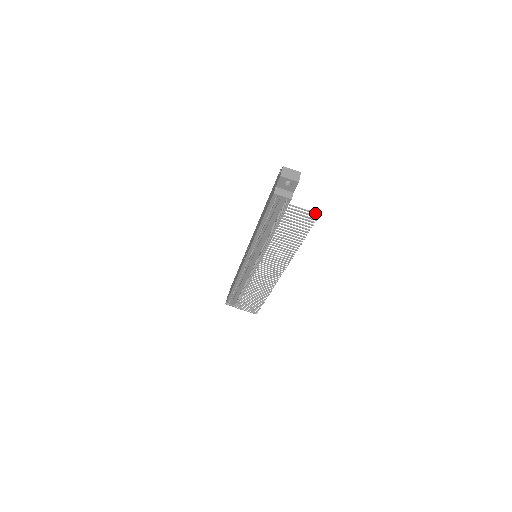
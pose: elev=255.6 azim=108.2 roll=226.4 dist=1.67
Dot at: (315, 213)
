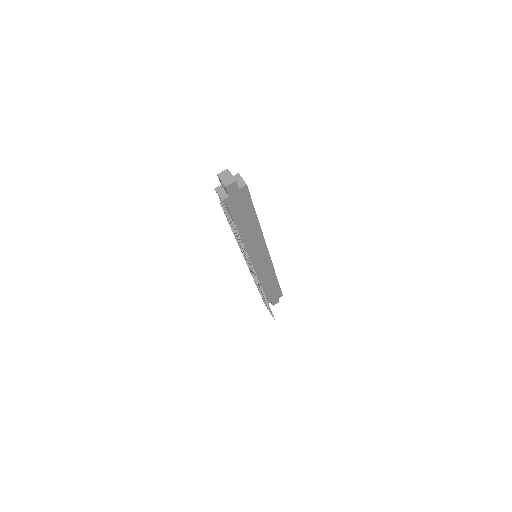
Dot at: (233, 223)
